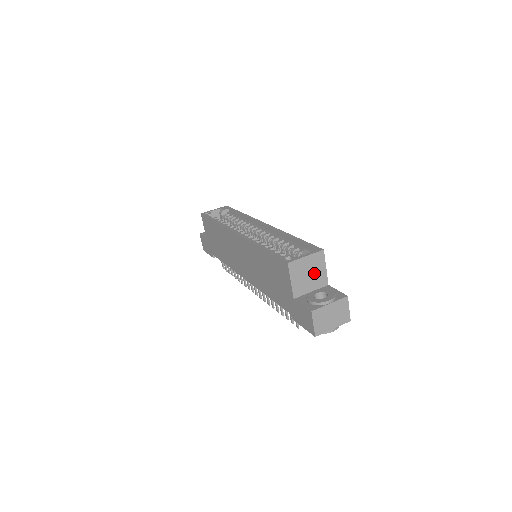
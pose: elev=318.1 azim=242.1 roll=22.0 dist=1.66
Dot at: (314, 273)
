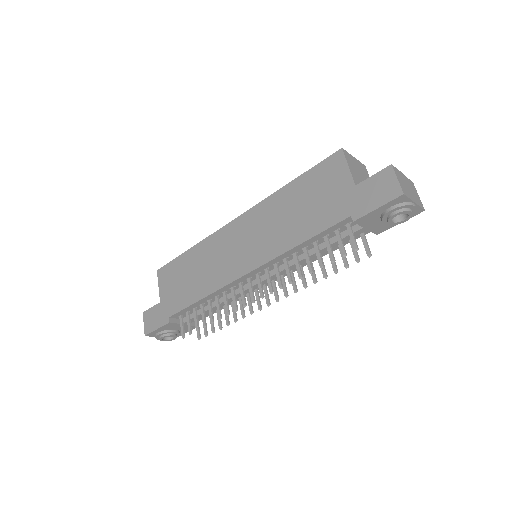
Dot at: (364, 179)
